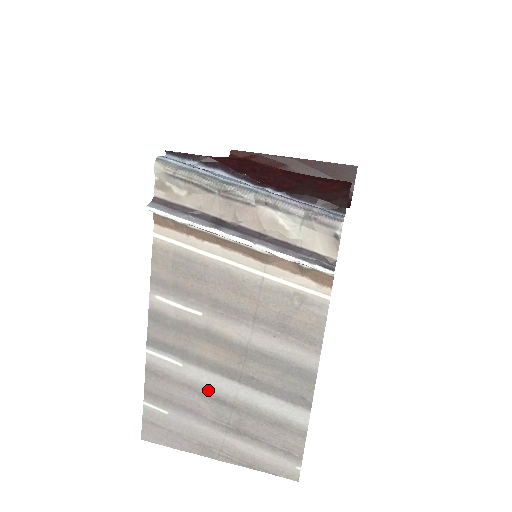
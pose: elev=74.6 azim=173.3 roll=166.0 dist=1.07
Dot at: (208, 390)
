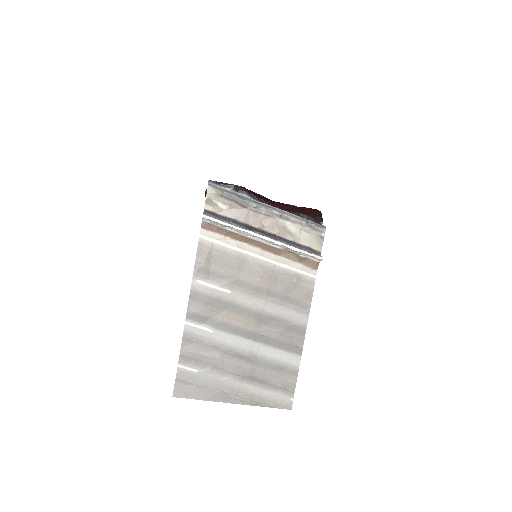
Dot at: (231, 349)
